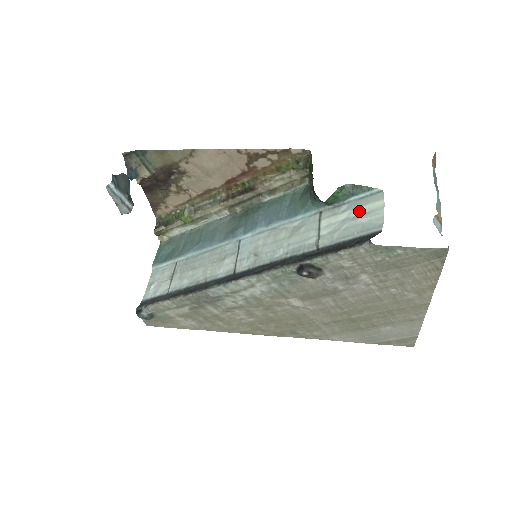
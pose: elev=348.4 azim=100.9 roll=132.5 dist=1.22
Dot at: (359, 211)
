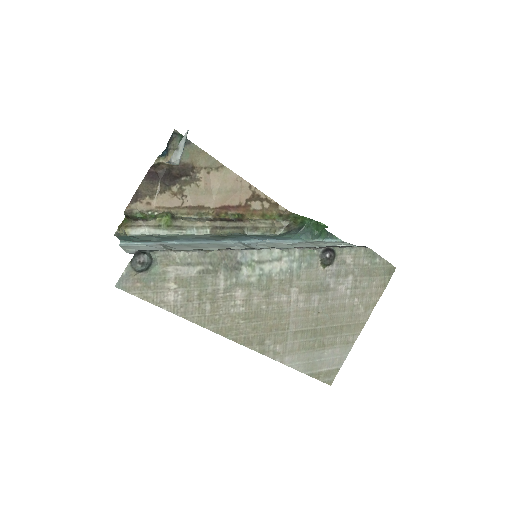
Dot at: (338, 244)
